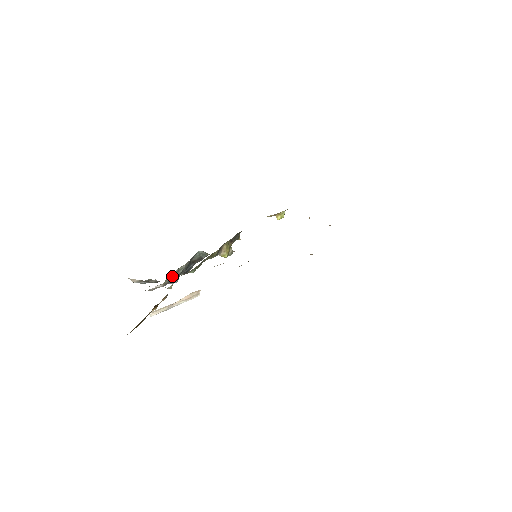
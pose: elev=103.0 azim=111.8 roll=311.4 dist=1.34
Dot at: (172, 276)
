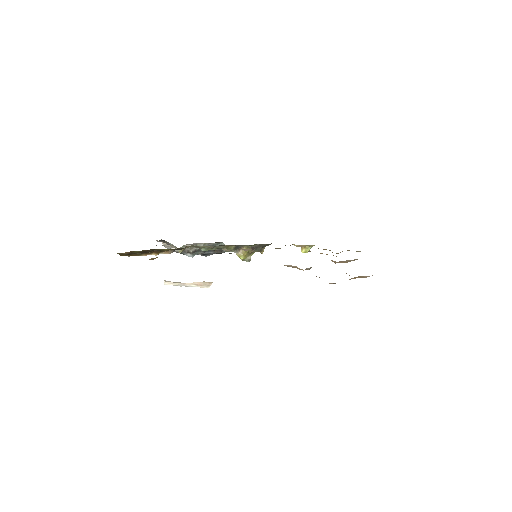
Dot at: occluded
